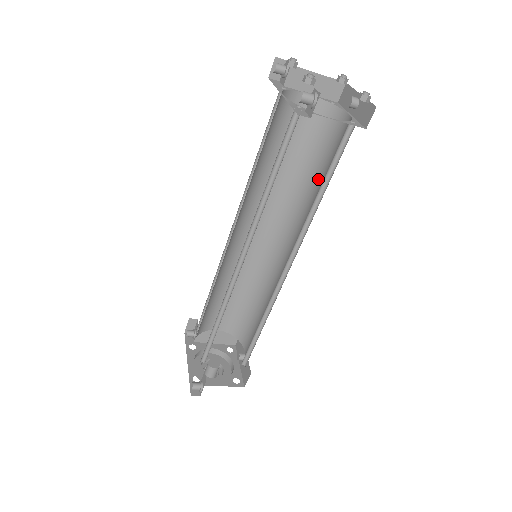
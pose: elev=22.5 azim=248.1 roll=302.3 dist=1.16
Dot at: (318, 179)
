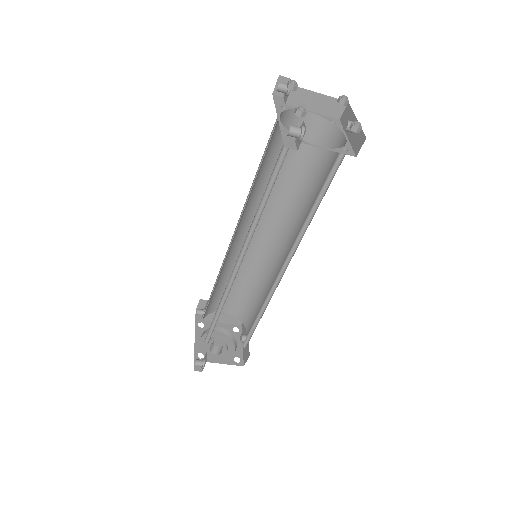
Dot at: (315, 192)
